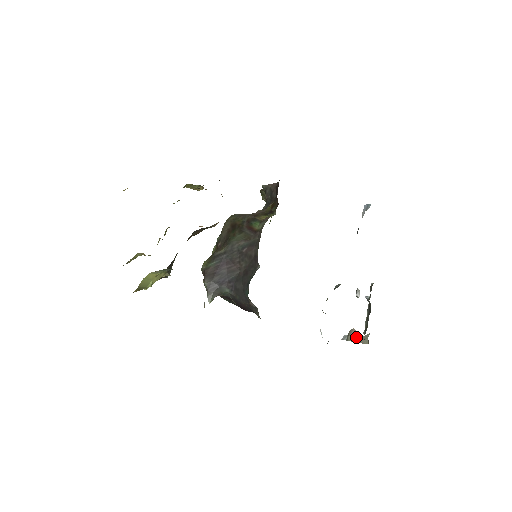
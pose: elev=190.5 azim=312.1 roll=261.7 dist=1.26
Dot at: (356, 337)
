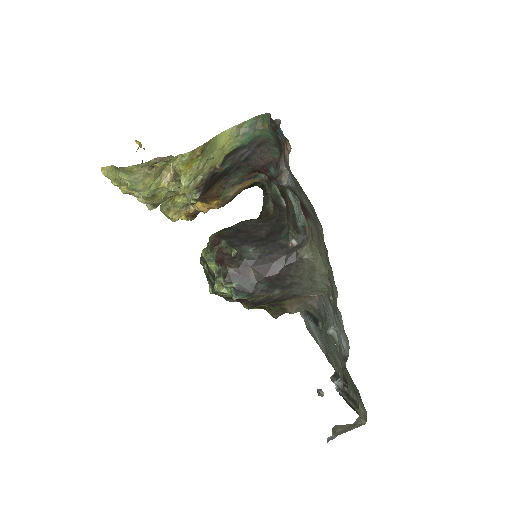
Dot at: (345, 428)
